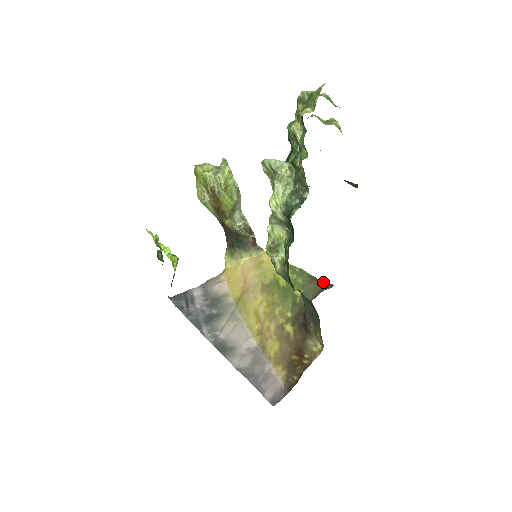
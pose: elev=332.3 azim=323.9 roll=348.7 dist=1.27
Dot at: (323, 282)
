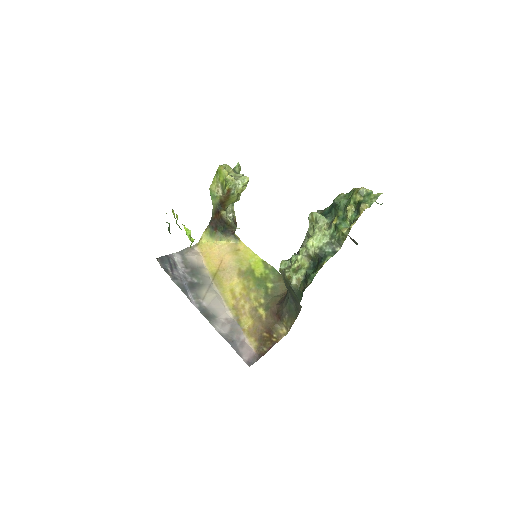
Dot at: occluded
